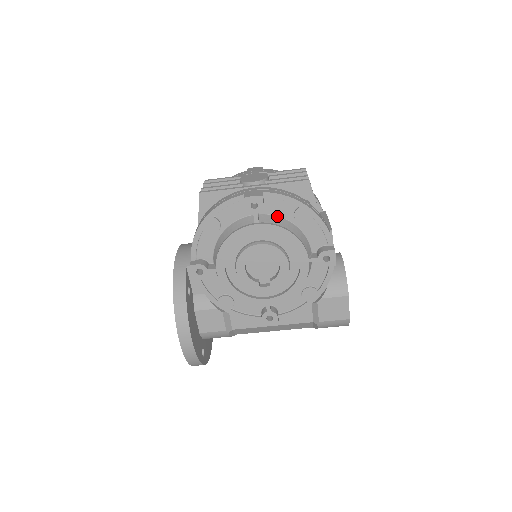
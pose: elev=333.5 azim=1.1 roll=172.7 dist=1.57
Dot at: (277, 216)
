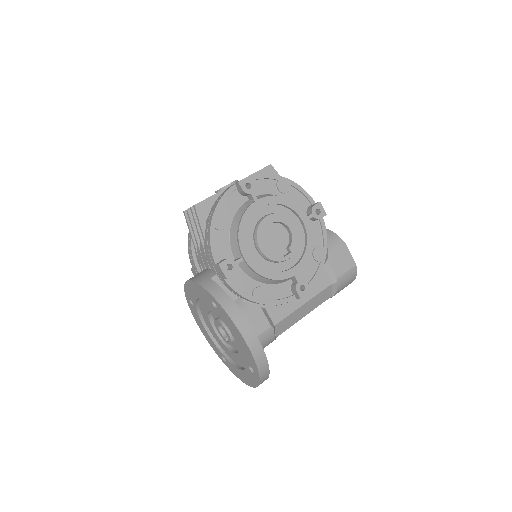
Dot at: (266, 194)
